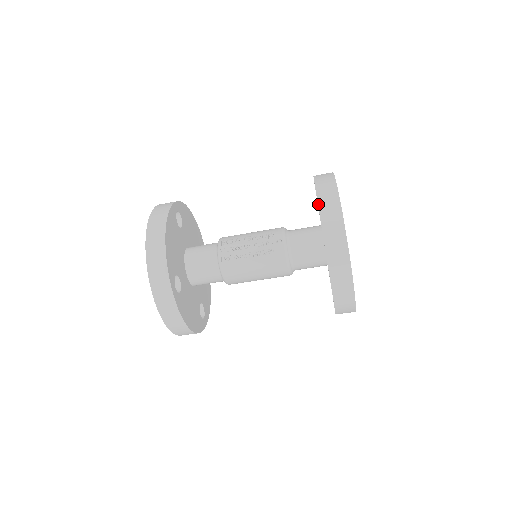
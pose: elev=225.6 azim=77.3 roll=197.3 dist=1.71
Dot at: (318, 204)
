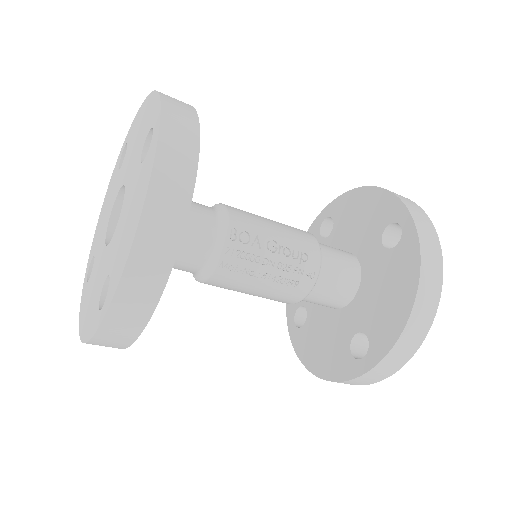
Dot at: (416, 298)
